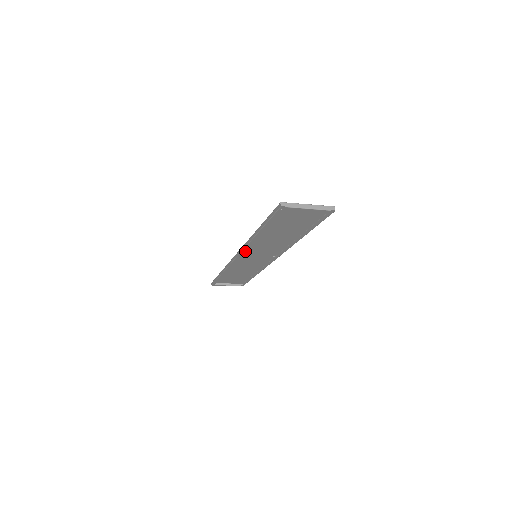
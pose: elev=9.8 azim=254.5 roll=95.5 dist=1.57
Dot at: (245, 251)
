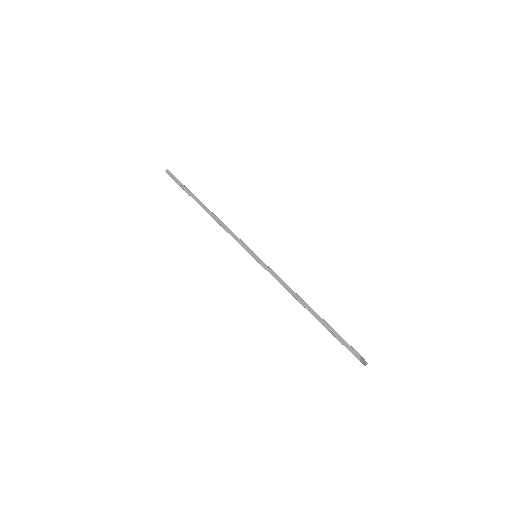
Dot at: occluded
